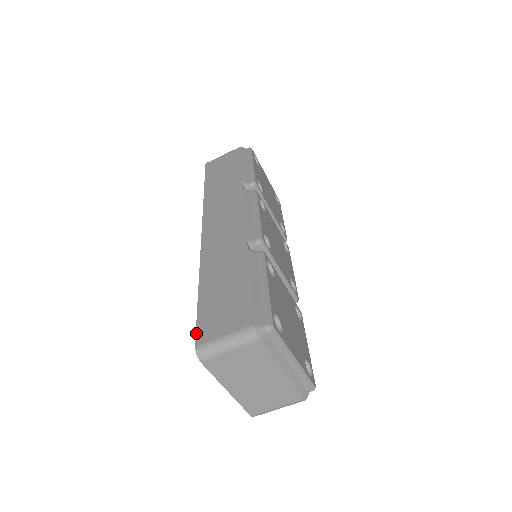
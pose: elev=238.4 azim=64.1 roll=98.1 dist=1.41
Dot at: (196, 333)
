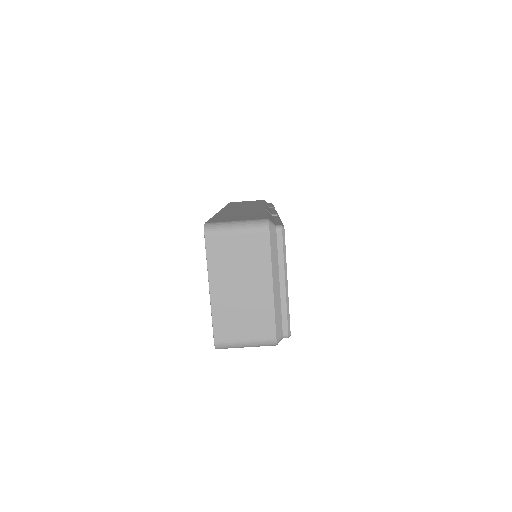
Dot at: (207, 221)
